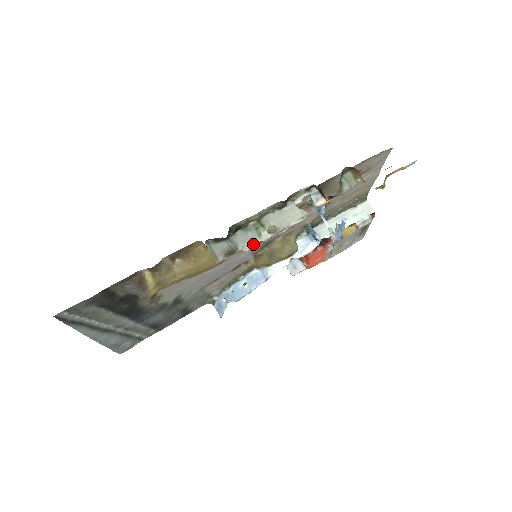
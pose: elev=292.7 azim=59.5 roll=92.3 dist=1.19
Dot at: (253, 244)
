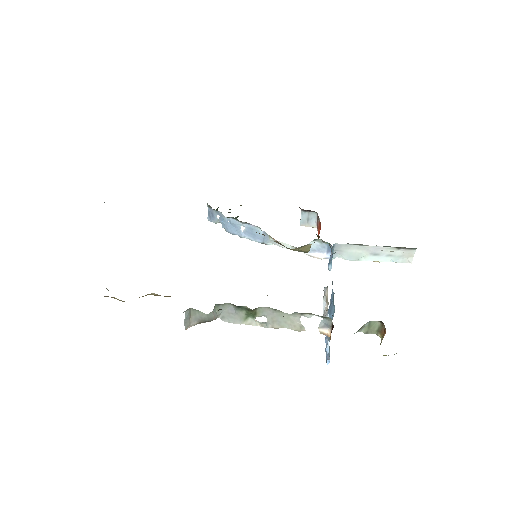
Dot at: (234, 321)
